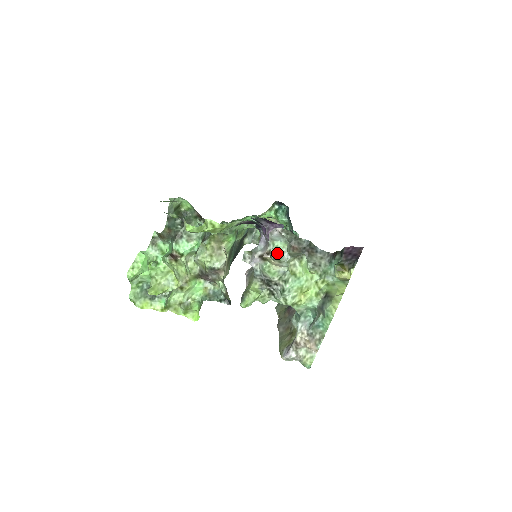
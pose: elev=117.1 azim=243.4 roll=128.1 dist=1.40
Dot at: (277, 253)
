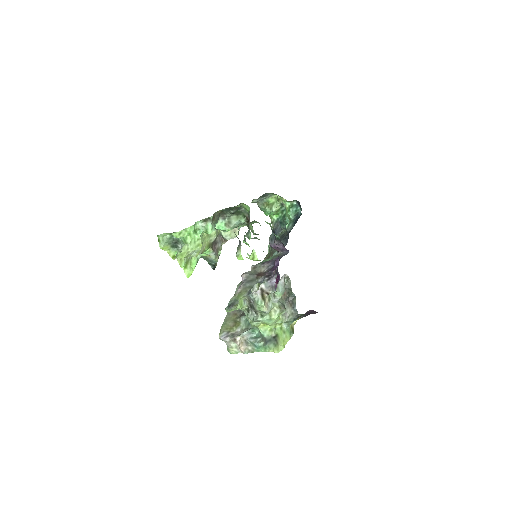
Dot at: occluded
